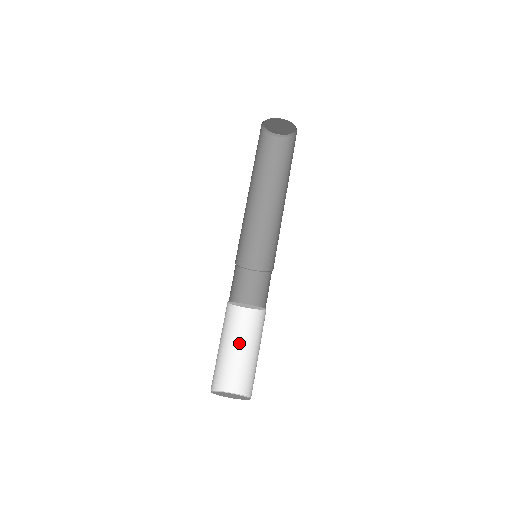
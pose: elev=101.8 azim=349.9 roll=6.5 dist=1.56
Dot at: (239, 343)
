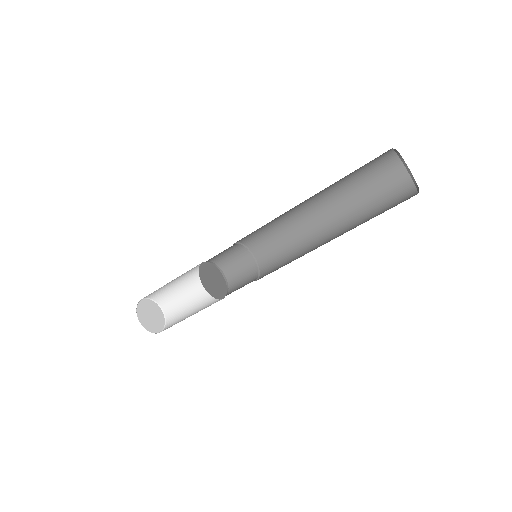
Dot at: (179, 278)
